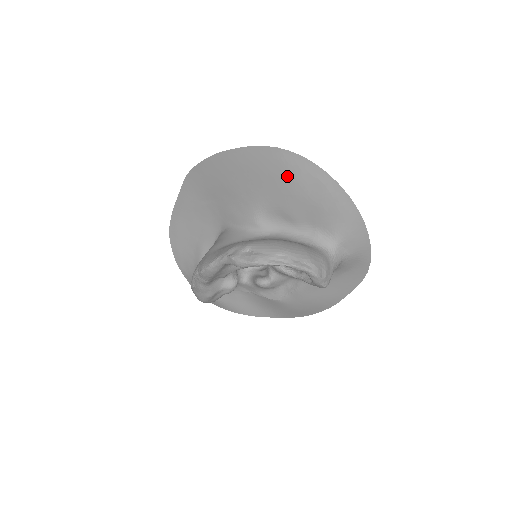
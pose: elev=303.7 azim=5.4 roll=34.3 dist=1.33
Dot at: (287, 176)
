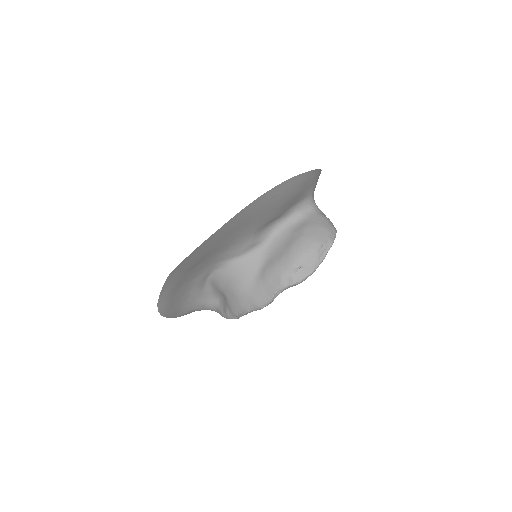
Dot at: (274, 202)
